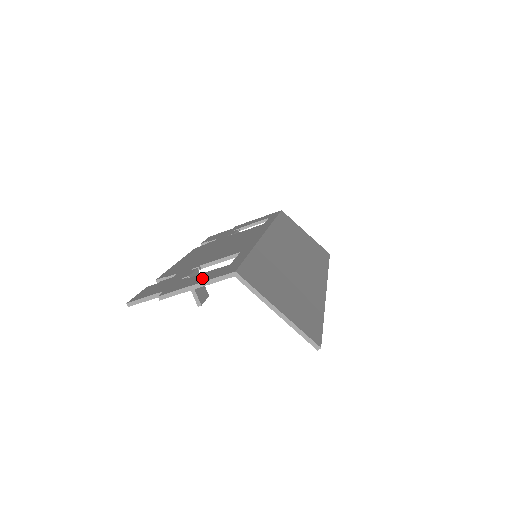
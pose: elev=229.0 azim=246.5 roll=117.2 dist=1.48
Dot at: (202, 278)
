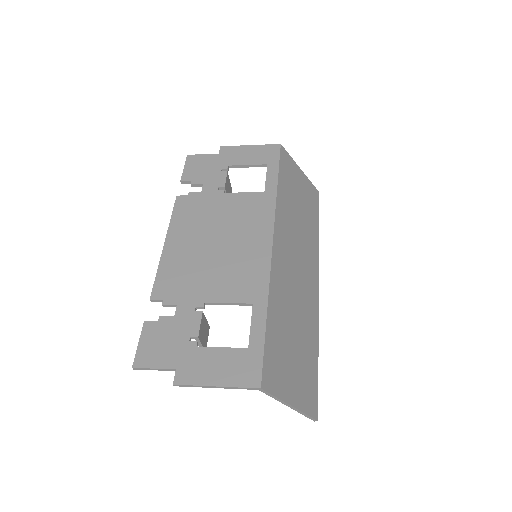
Dot at: (220, 371)
